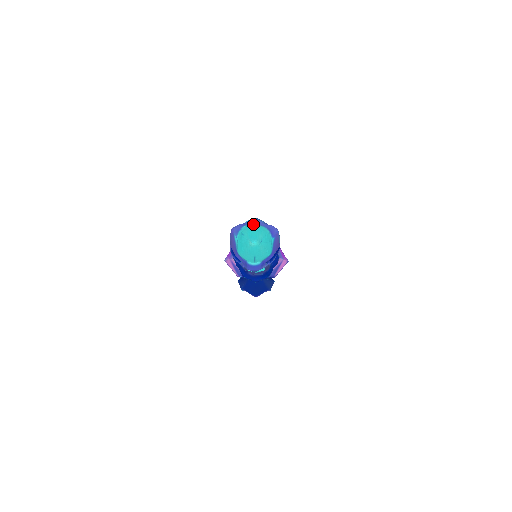
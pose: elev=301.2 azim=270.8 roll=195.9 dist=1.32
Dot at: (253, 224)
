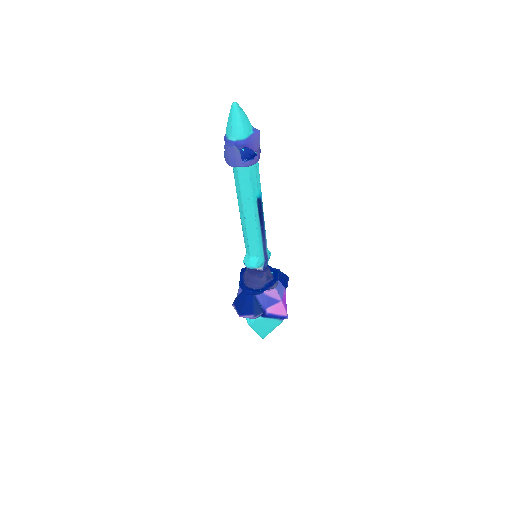
Dot at: occluded
